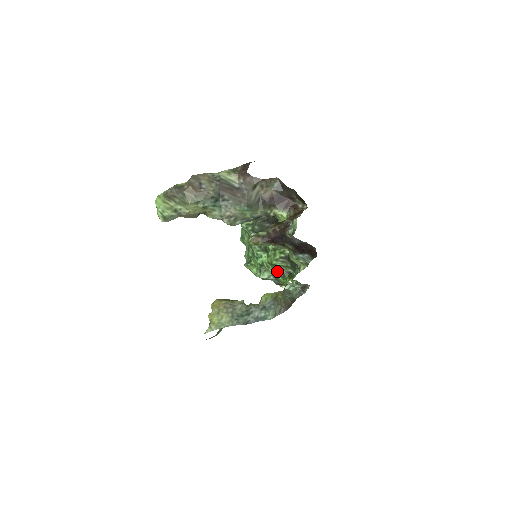
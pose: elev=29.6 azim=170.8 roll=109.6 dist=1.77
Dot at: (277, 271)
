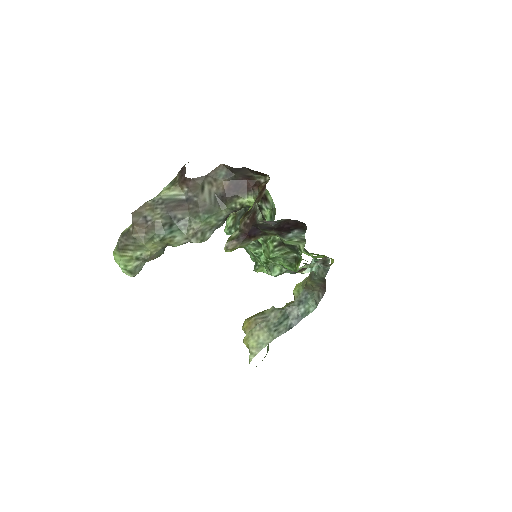
Dot at: (281, 262)
